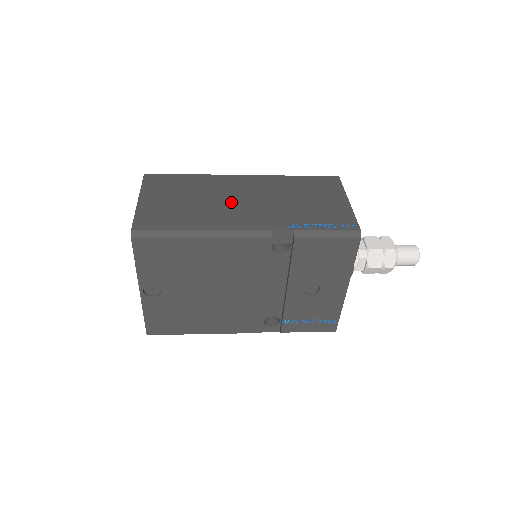
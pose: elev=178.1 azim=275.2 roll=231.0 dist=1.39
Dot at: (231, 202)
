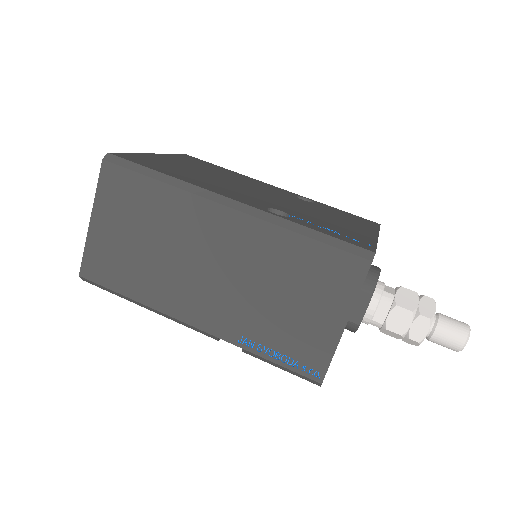
Dot at: (190, 267)
